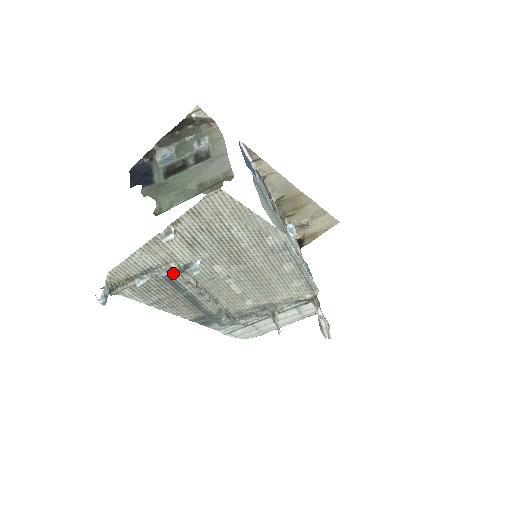
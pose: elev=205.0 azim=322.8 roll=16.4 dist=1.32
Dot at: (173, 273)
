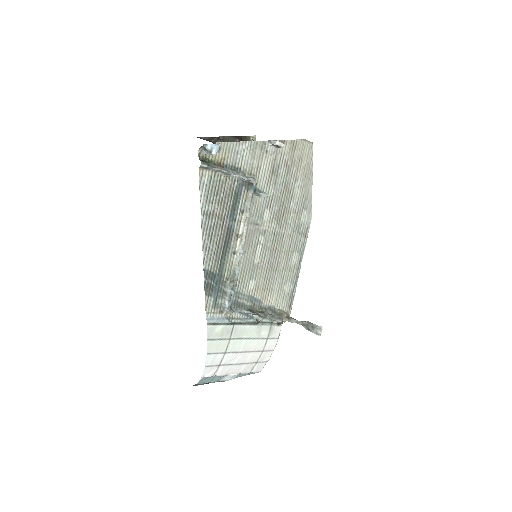
Dot at: (244, 190)
